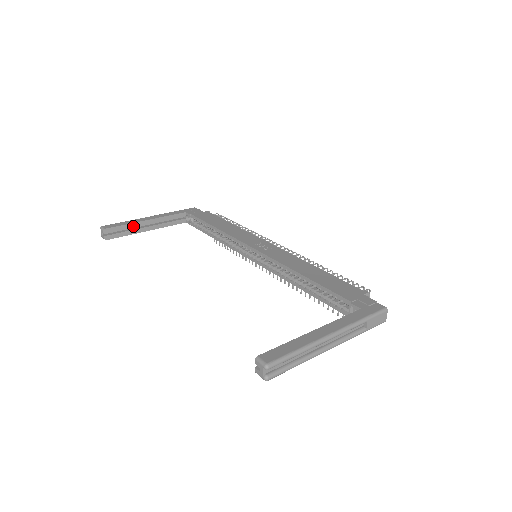
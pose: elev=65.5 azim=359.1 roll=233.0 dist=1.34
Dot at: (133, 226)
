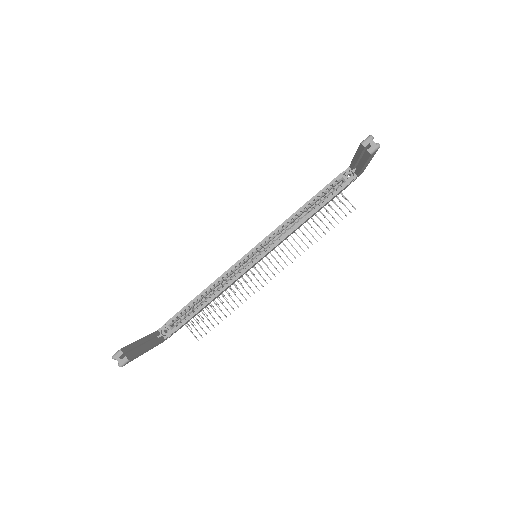
Dot at: (137, 345)
